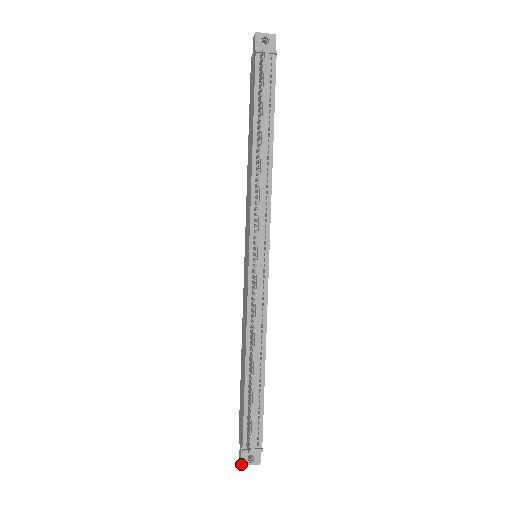
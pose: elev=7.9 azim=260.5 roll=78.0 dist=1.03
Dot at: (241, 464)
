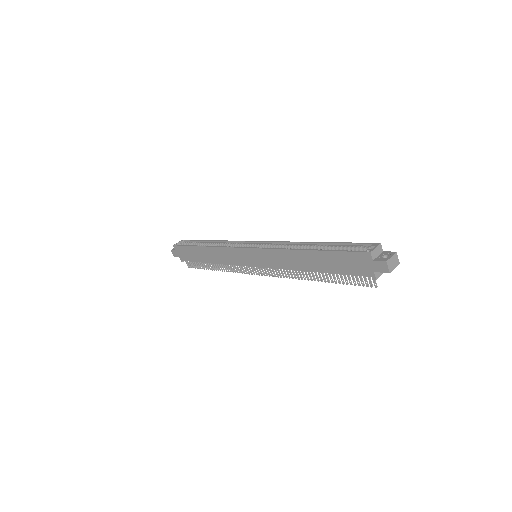
Dot at: occluded
